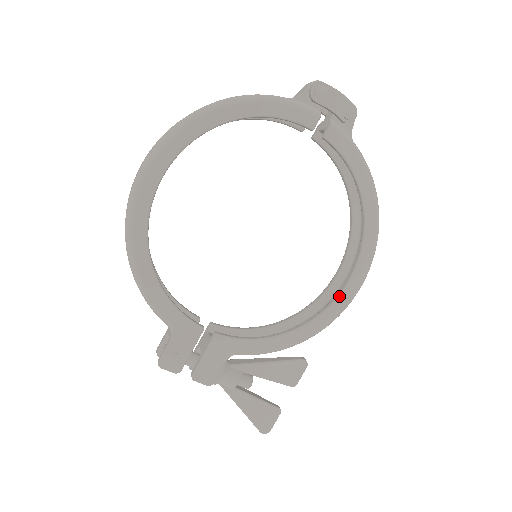
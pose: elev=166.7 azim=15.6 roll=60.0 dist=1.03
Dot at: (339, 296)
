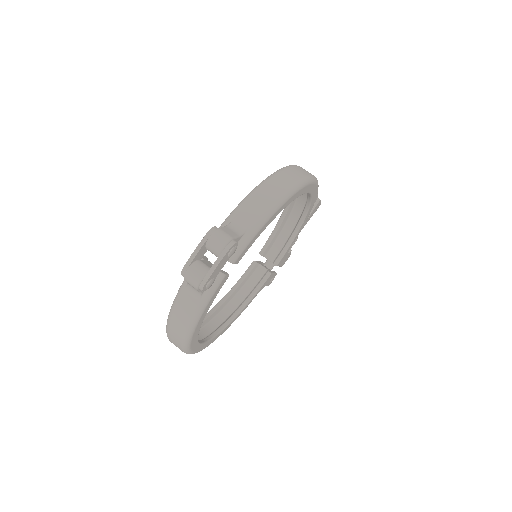
Dot at: (311, 199)
